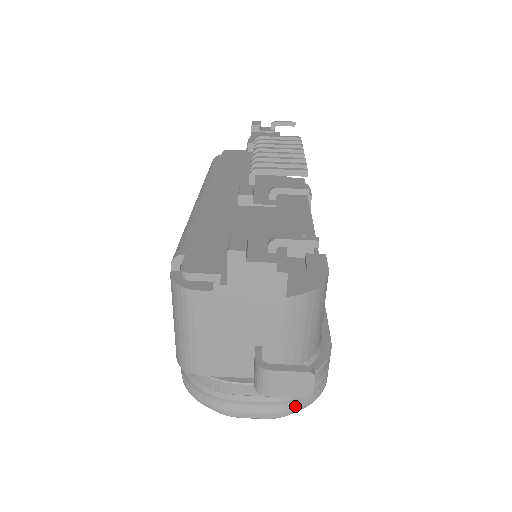
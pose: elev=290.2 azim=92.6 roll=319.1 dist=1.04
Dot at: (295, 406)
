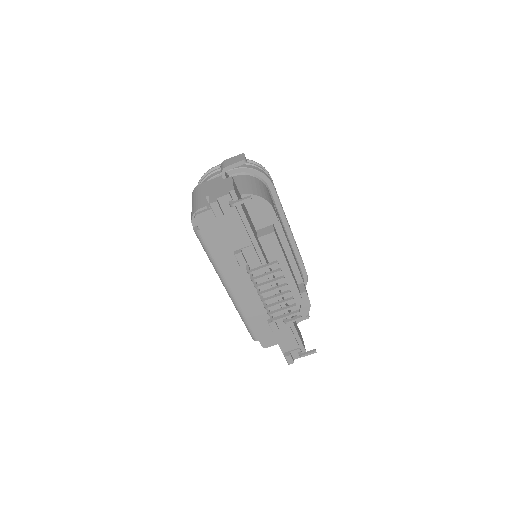
Dot at: occluded
